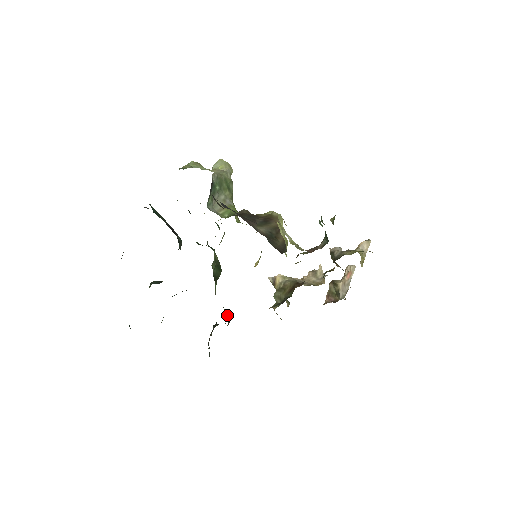
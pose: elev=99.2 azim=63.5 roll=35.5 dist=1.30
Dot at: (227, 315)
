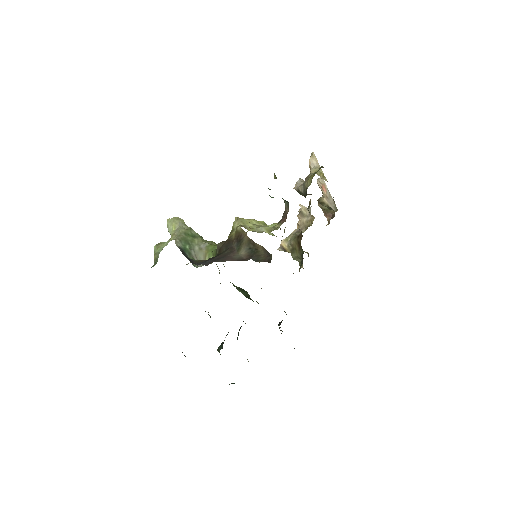
Dot at: occluded
